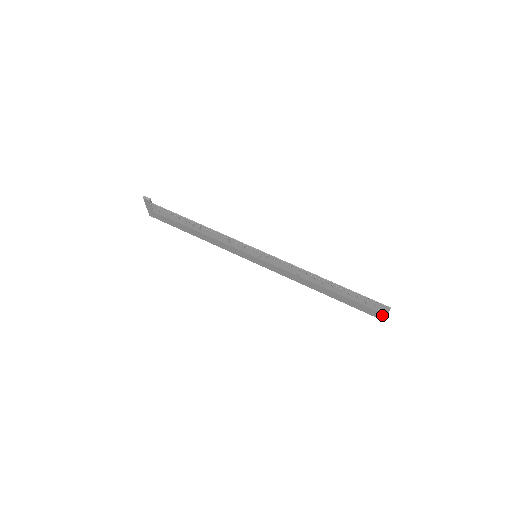
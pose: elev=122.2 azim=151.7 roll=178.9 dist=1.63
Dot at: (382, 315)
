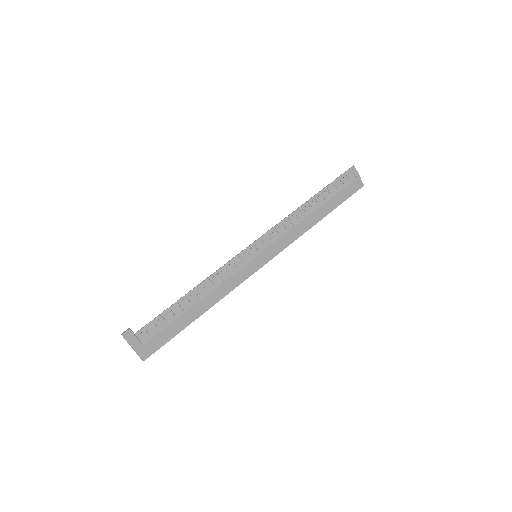
Dot at: (358, 180)
